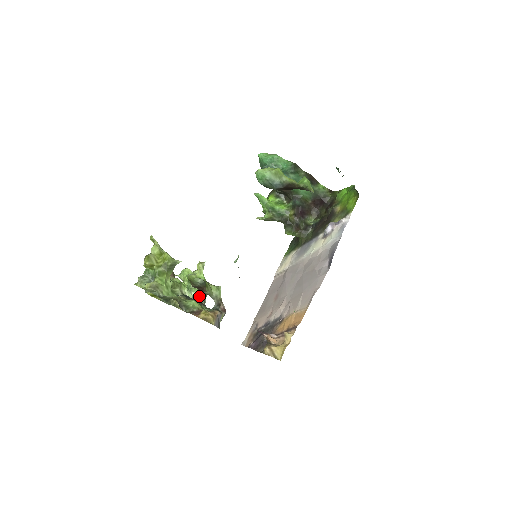
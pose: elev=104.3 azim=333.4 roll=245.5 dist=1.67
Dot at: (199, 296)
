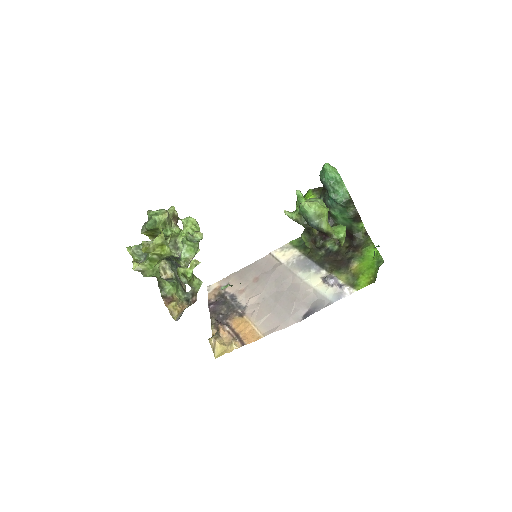
Dot at: (188, 254)
